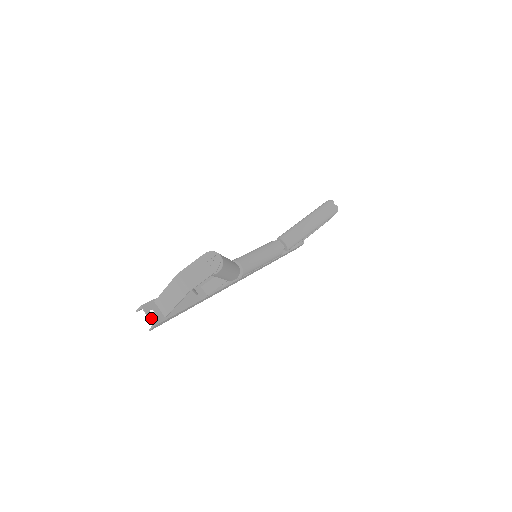
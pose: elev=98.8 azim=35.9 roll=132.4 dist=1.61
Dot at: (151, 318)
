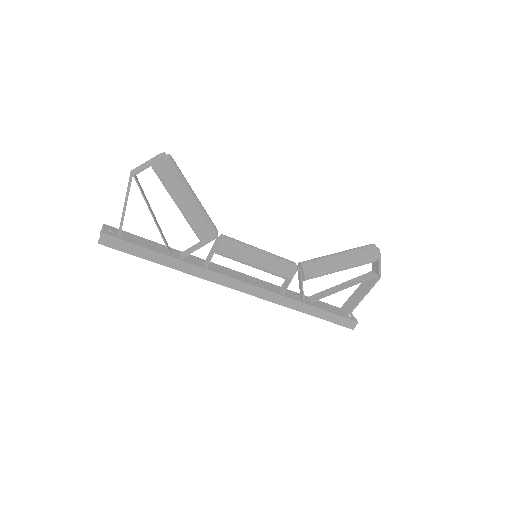
Dot at: (104, 230)
